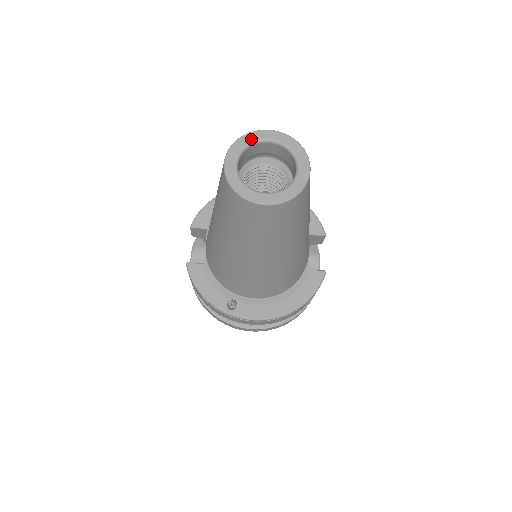
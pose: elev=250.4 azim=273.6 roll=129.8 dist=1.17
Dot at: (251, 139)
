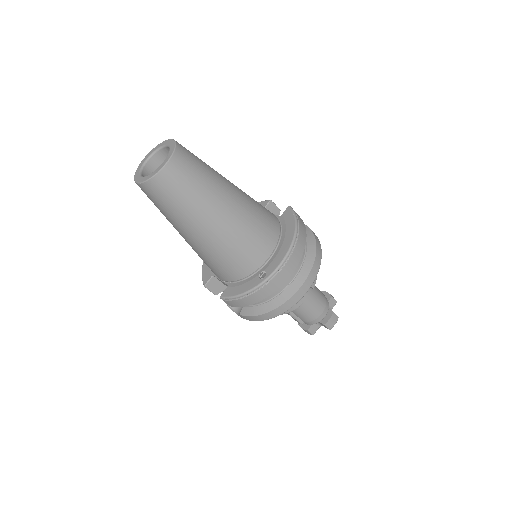
Dot at: (140, 167)
